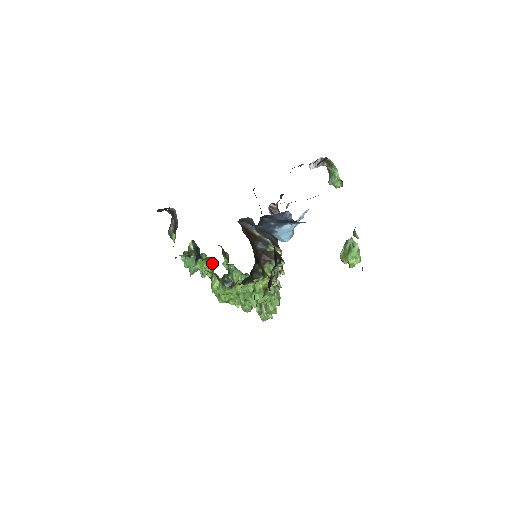
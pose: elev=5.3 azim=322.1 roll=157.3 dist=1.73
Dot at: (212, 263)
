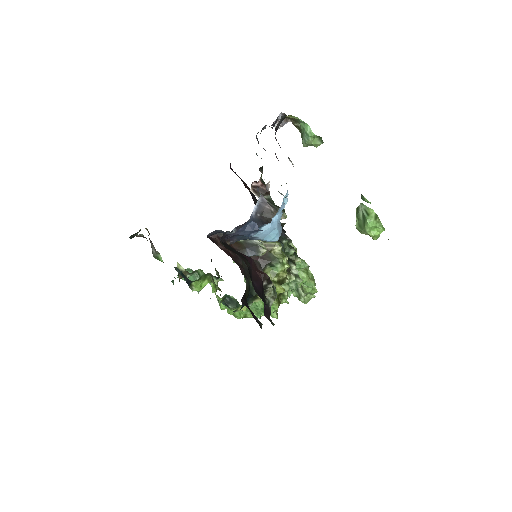
Dot at: (210, 280)
